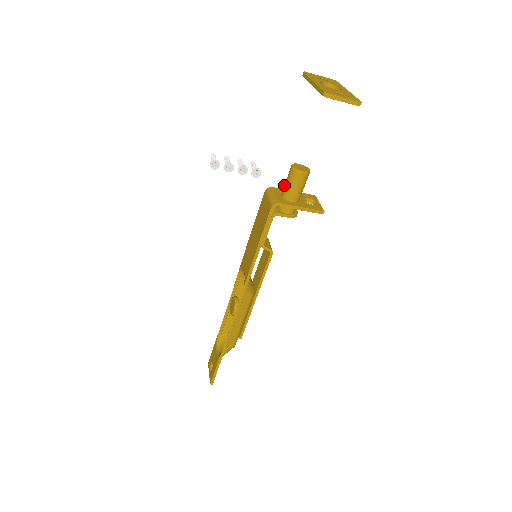
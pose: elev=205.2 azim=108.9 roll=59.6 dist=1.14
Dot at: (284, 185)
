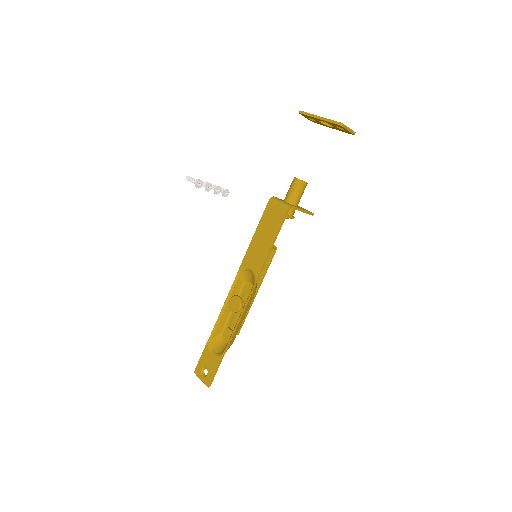
Dot at: (288, 193)
